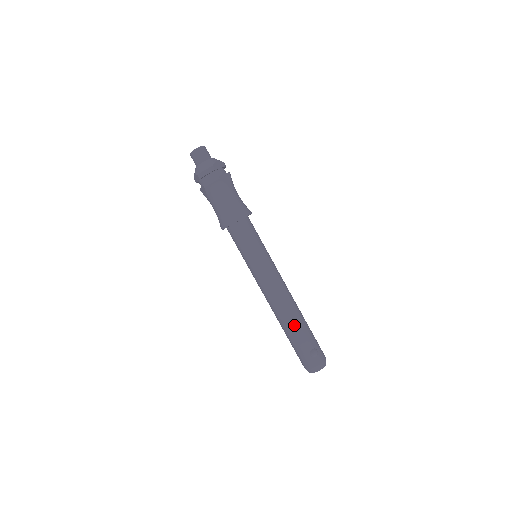
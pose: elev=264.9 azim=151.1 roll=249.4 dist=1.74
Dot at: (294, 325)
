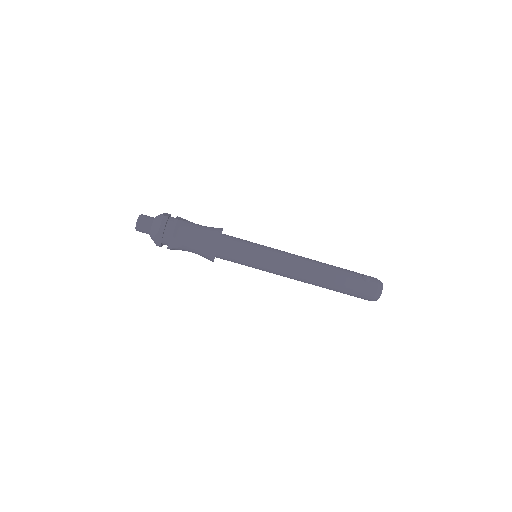
Dot at: (333, 272)
